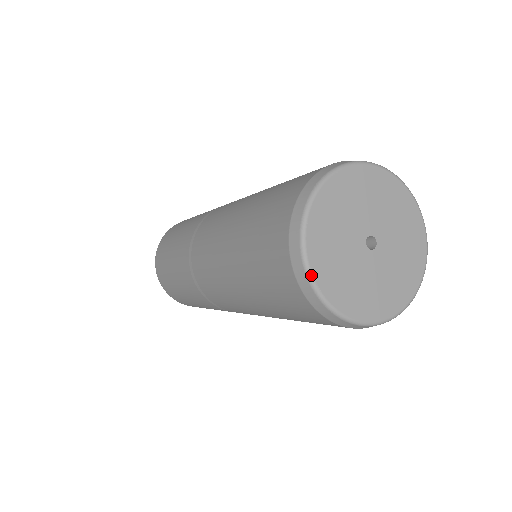
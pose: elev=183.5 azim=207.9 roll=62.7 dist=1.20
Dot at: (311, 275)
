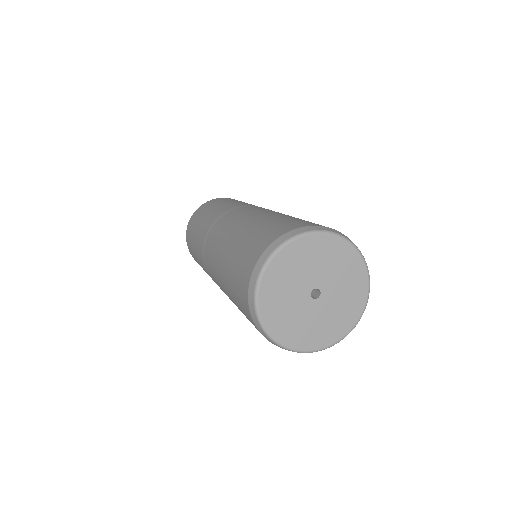
Dot at: (270, 336)
